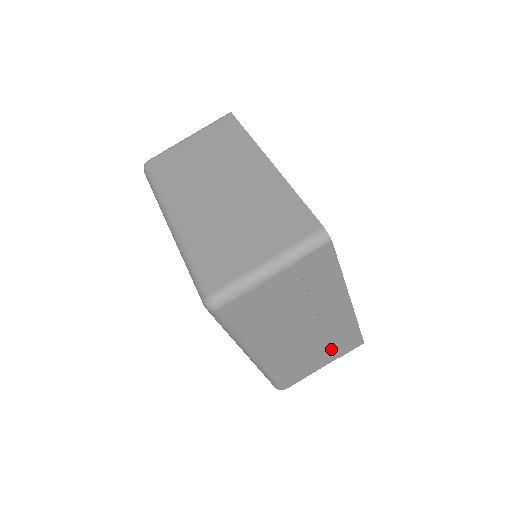
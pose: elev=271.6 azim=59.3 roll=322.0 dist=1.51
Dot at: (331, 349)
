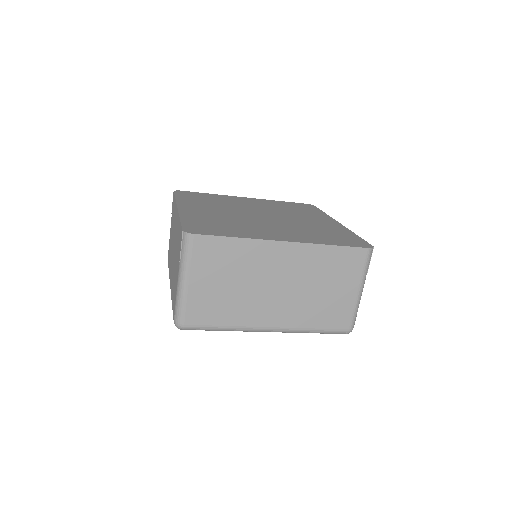
Dot at: occluded
